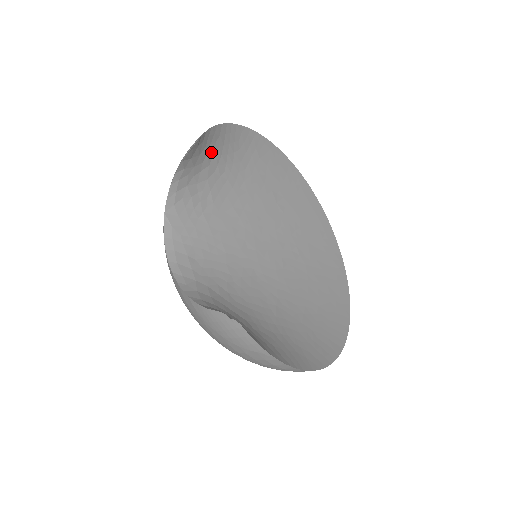
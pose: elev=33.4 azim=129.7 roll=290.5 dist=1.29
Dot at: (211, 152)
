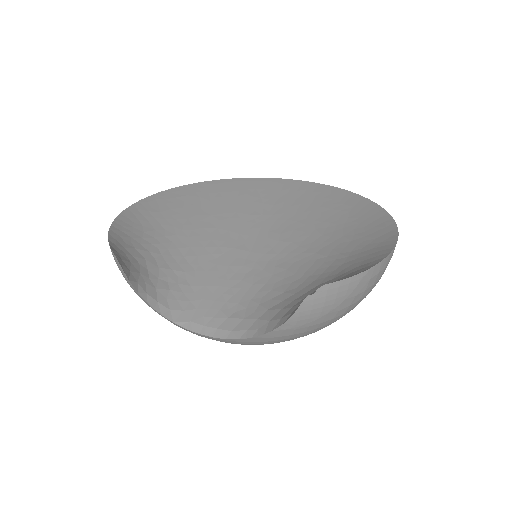
Dot at: (133, 251)
